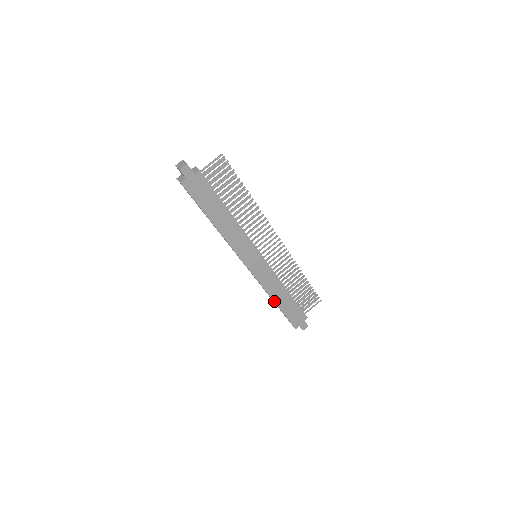
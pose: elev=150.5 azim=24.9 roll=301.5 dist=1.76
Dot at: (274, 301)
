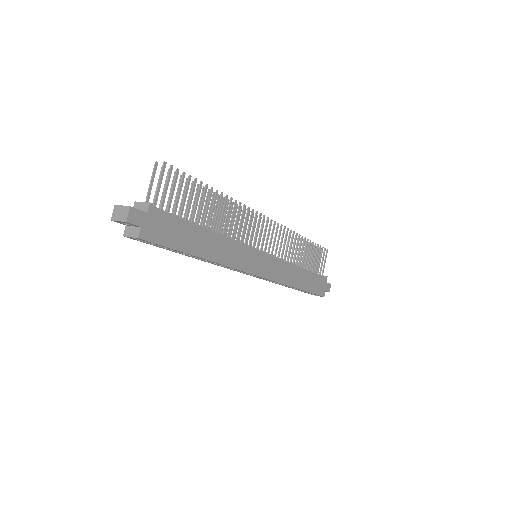
Dot at: (296, 288)
